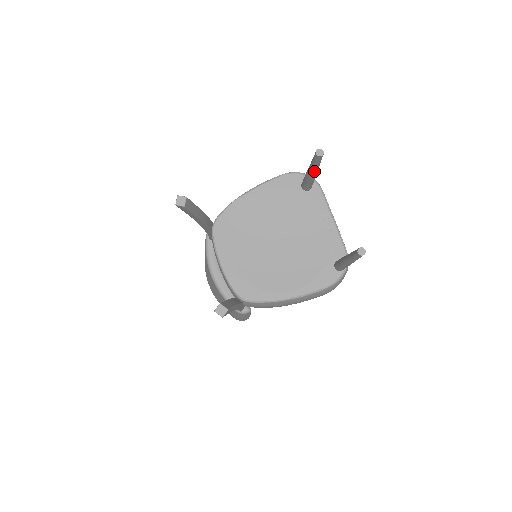
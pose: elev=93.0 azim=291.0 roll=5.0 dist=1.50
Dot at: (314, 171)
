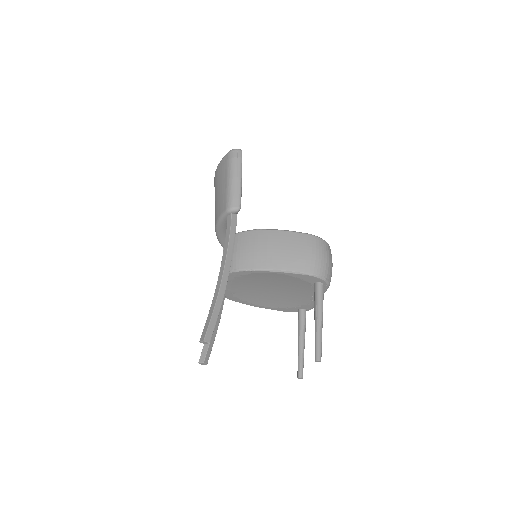
Dot at: occluded
